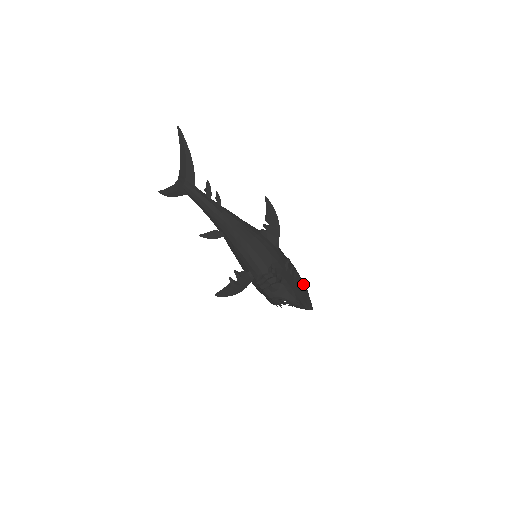
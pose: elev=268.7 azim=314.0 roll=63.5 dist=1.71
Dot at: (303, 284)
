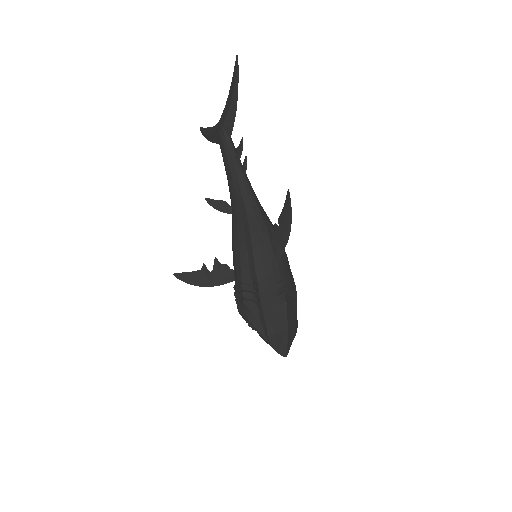
Dot at: (287, 321)
